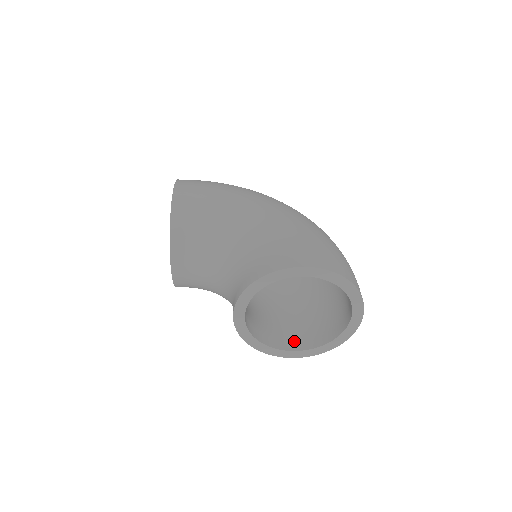
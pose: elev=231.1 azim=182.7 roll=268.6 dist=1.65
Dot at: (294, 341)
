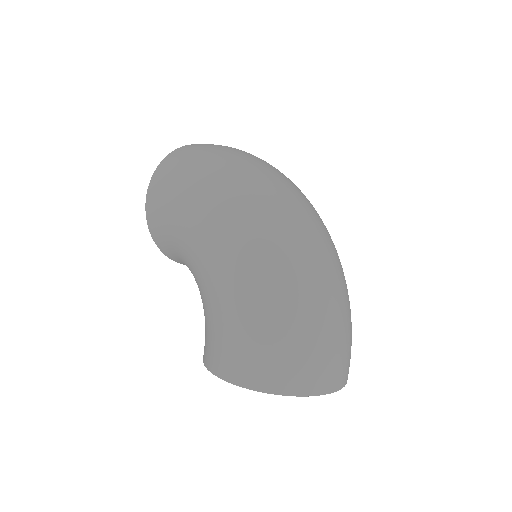
Dot at: occluded
